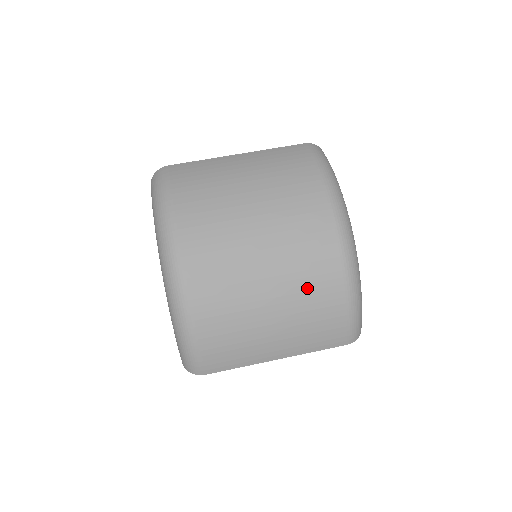
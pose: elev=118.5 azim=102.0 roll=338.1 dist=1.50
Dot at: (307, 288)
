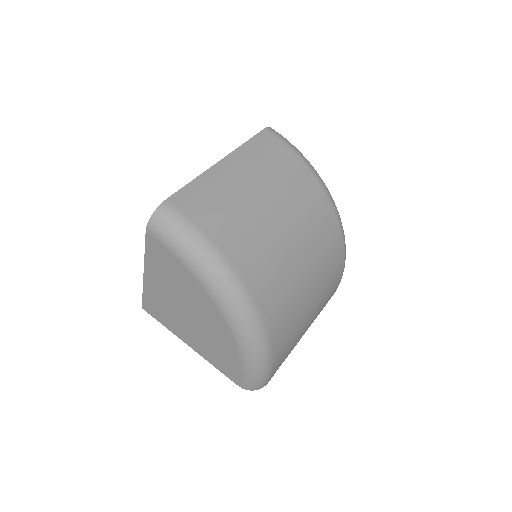
Dot at: (328, 269)
